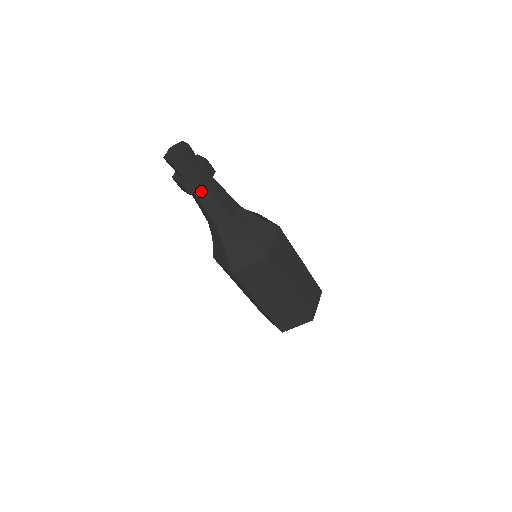
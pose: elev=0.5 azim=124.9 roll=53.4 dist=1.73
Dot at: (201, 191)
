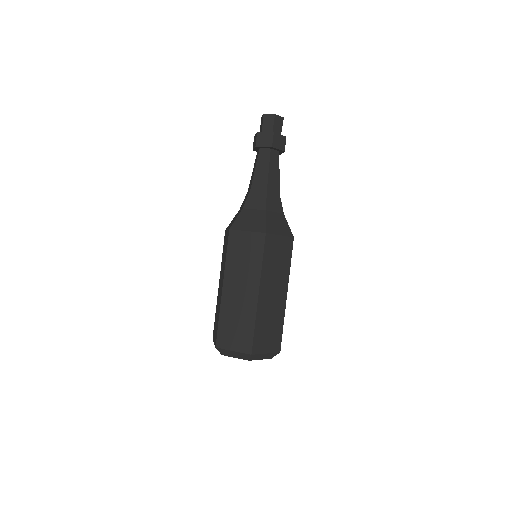
Dot at: (275, 154)
